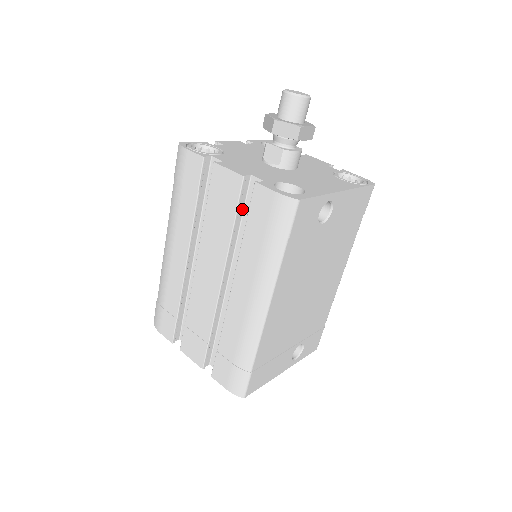
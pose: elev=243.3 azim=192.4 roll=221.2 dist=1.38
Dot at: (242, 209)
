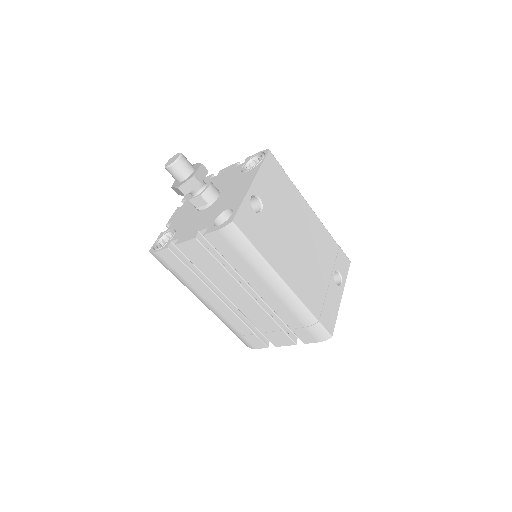
Dot at: (215, 251)
